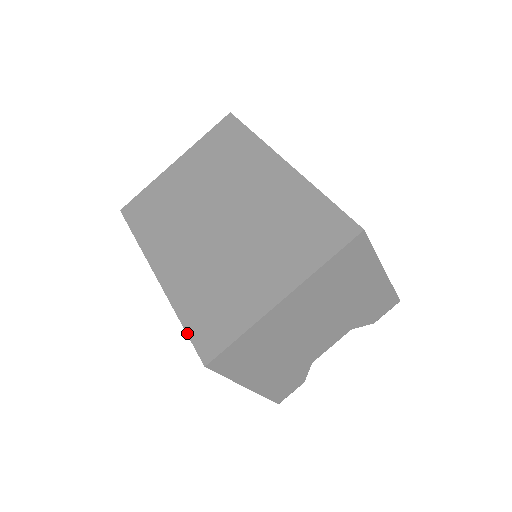
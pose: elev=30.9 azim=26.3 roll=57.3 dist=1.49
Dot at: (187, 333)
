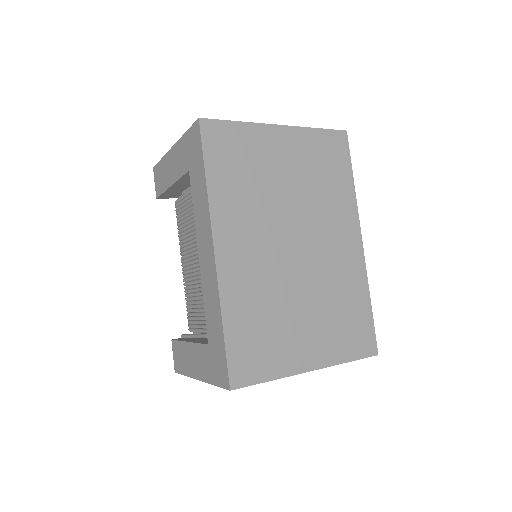
Dot at: (226, 345)
